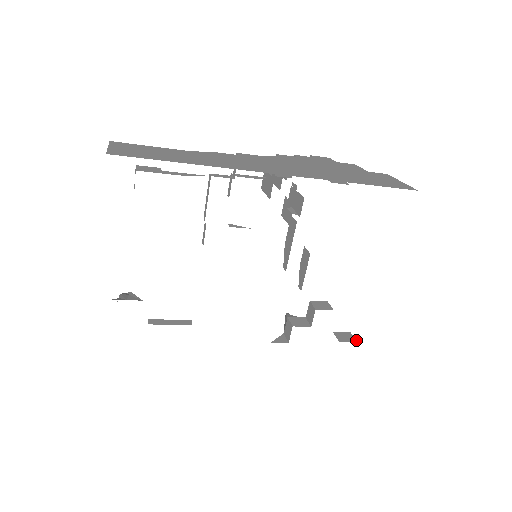
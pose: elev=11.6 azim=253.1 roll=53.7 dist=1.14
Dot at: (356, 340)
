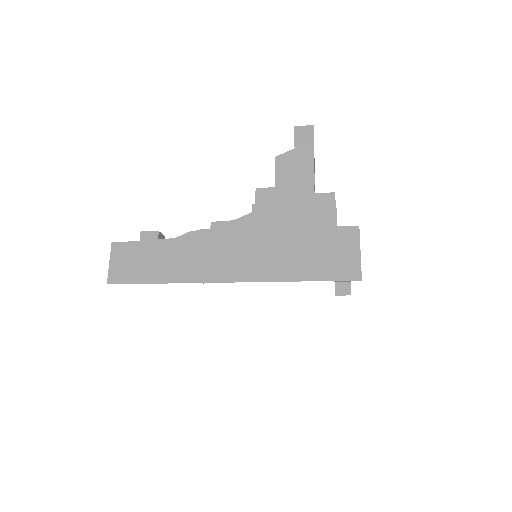
Dot at: occluded
